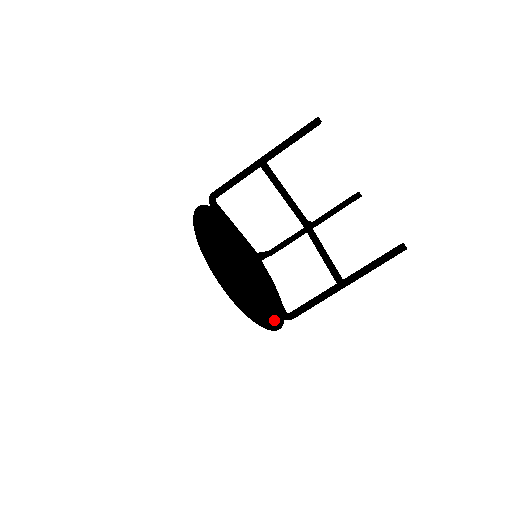
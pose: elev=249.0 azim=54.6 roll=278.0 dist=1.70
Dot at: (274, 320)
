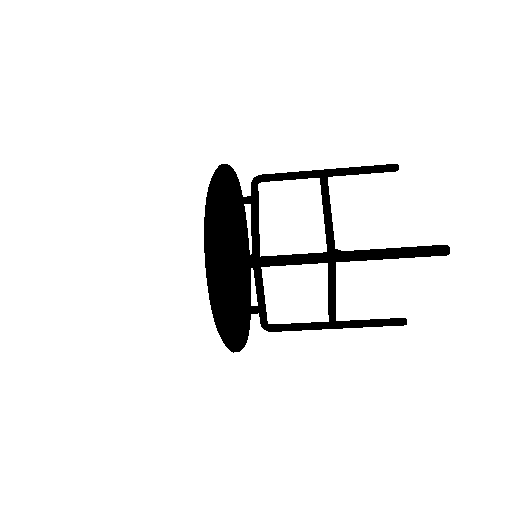
Dot at: (250, 317)
